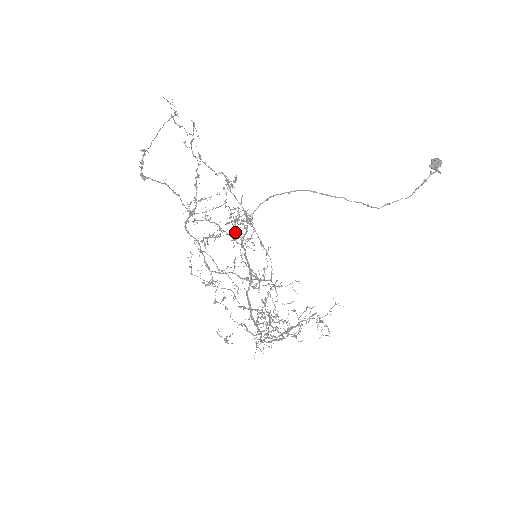
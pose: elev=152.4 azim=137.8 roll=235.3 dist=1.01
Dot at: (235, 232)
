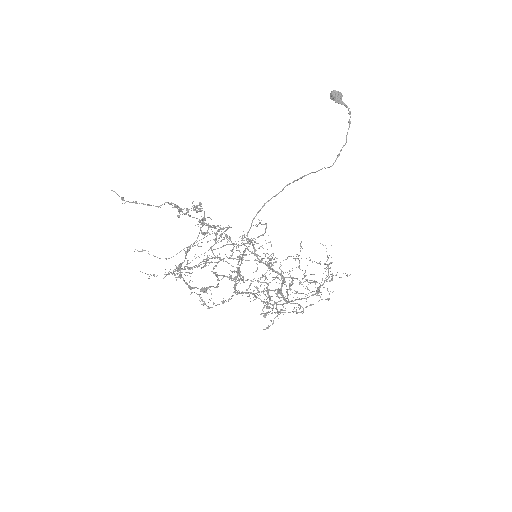
Dot at: occluded
